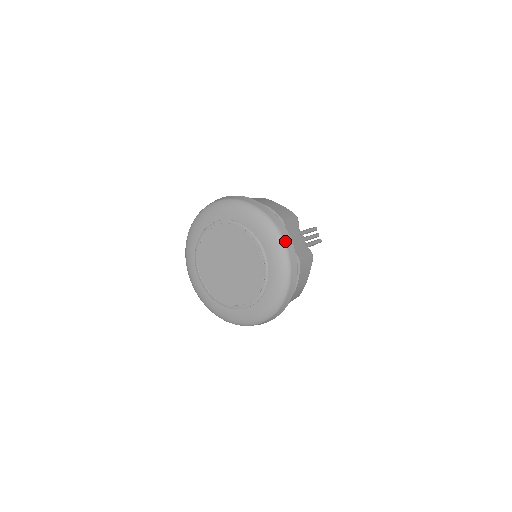
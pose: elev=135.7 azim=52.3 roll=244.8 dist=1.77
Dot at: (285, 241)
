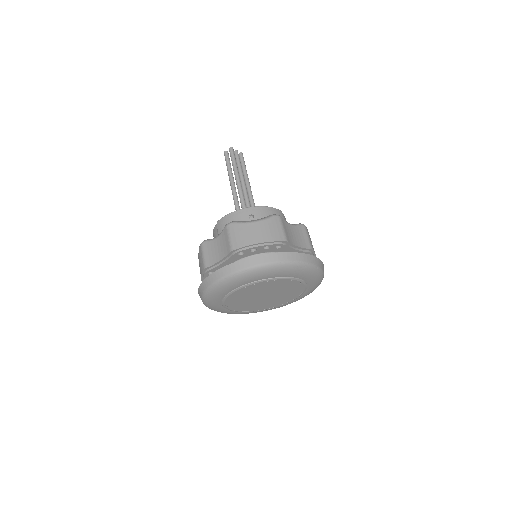
Dot at: (310, 263)
